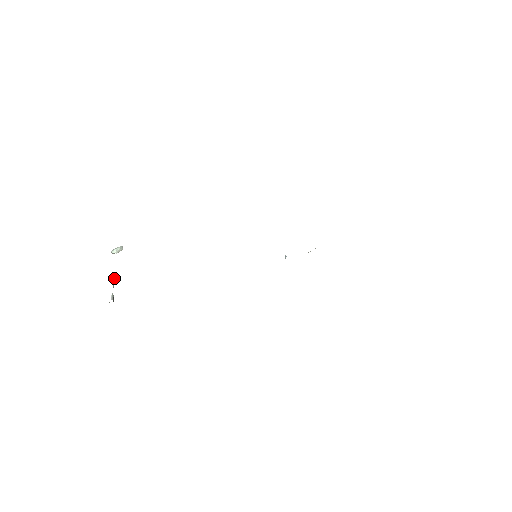
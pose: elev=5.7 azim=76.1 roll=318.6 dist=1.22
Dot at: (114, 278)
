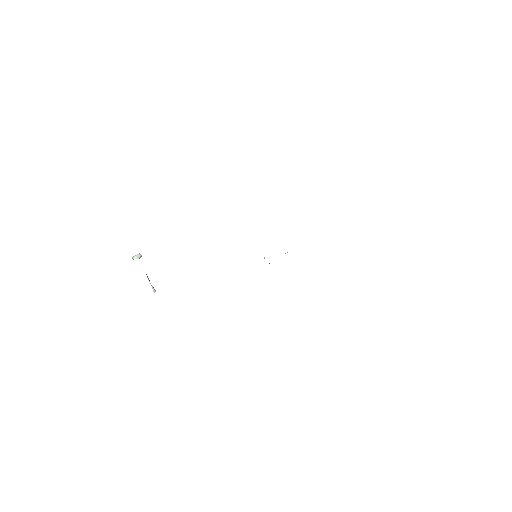
Dot at: (147, 276)
